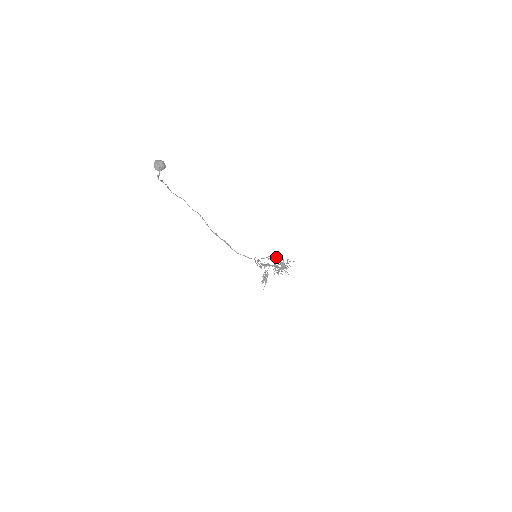
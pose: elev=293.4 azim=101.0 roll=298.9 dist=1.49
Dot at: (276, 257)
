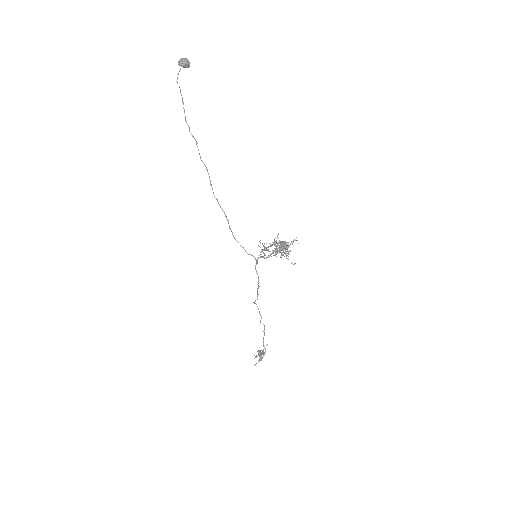
Dot at: occluded
